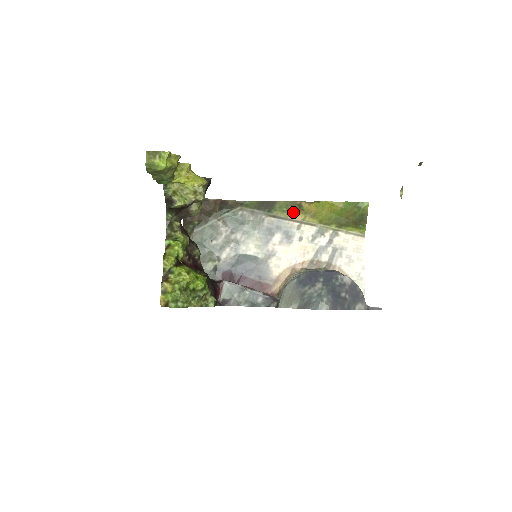
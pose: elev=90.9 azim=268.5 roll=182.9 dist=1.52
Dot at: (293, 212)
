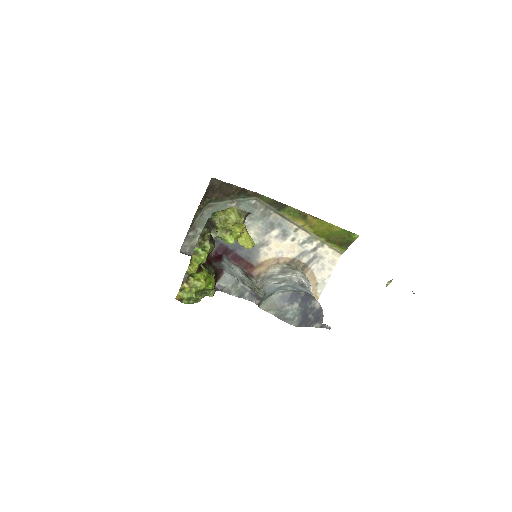
Dot at: (297, 218)
